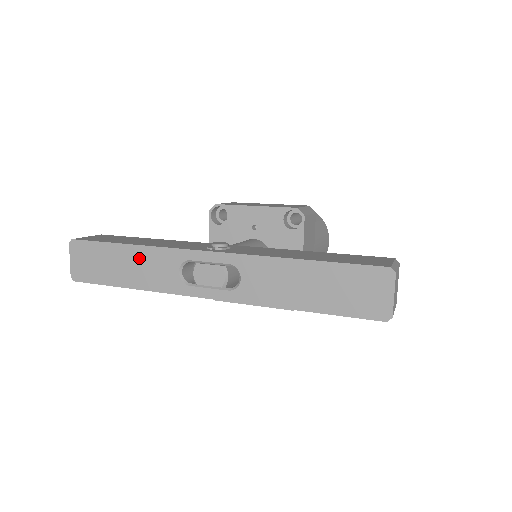
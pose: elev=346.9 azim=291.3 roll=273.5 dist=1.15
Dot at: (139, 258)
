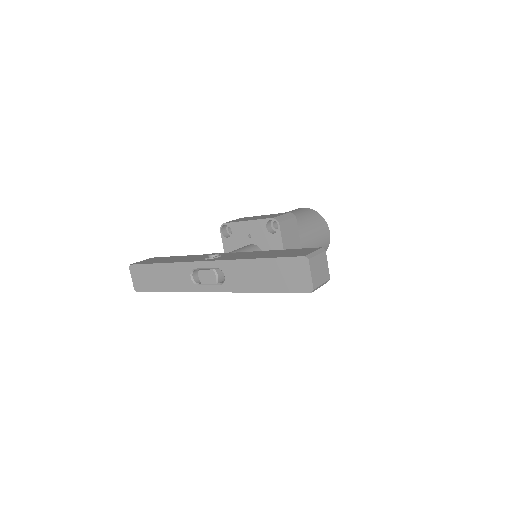
Dot at: (168, 271)
